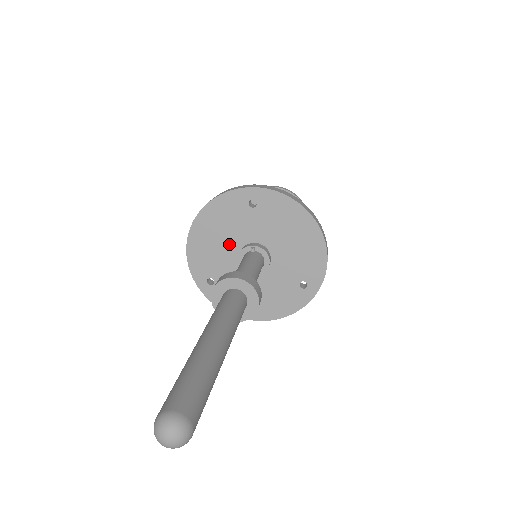
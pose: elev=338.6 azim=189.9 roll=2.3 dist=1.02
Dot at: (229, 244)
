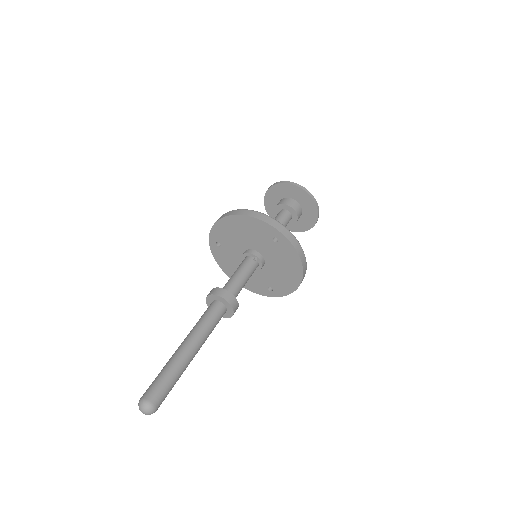
Dot at: (245, 241)
